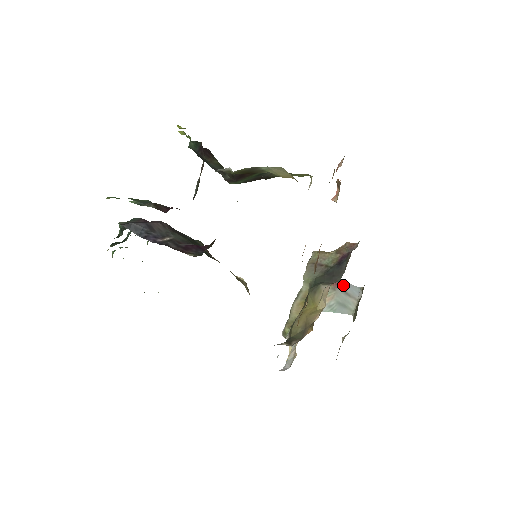
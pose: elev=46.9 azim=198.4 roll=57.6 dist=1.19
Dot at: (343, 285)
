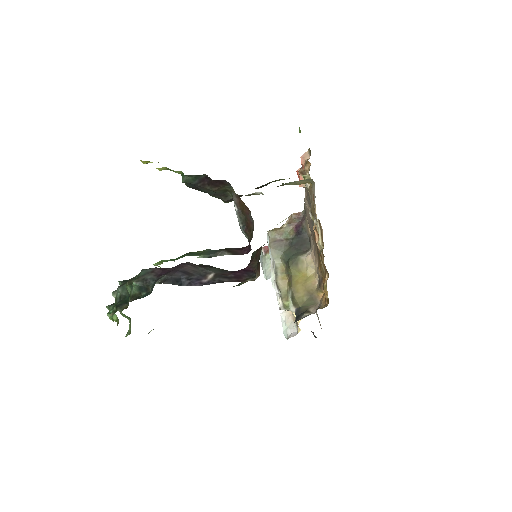
Dot at: occluded
